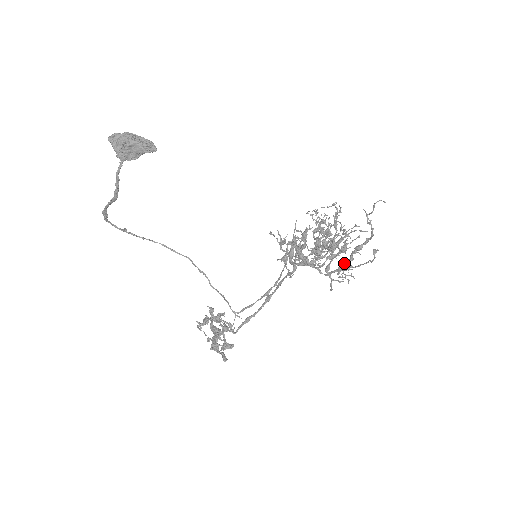
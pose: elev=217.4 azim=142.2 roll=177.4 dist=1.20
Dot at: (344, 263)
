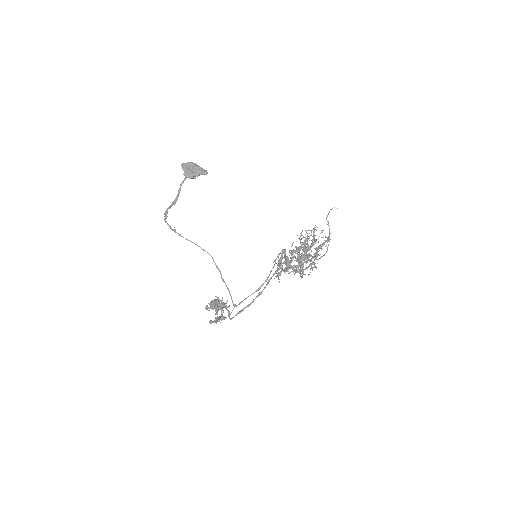
Dot at: occluded
